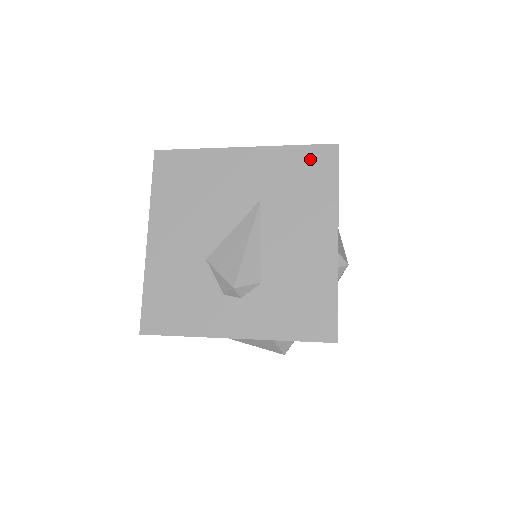
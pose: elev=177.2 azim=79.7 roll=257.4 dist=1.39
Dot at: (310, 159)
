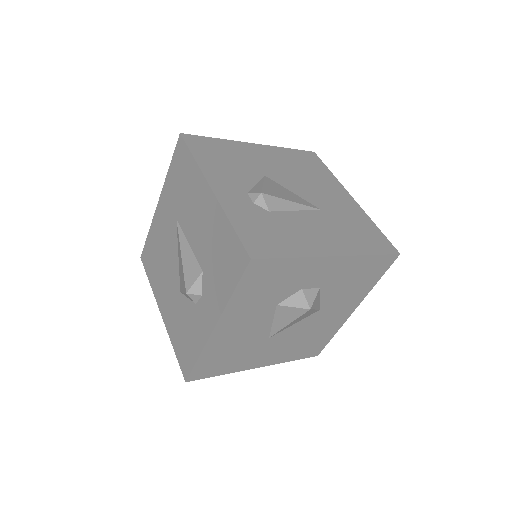
Dot at: (177, 163)
